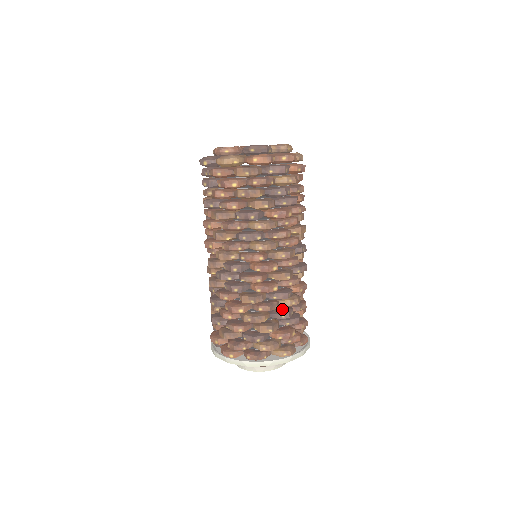
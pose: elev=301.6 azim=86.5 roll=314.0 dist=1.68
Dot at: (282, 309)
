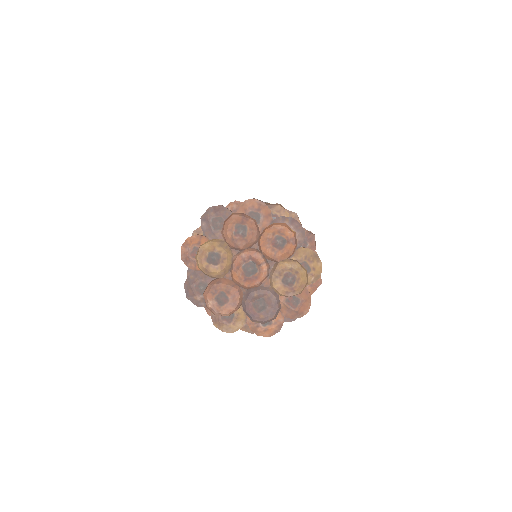
Dot at: occluded
